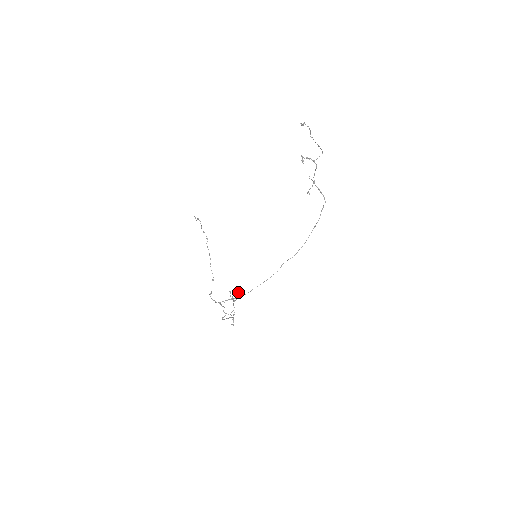
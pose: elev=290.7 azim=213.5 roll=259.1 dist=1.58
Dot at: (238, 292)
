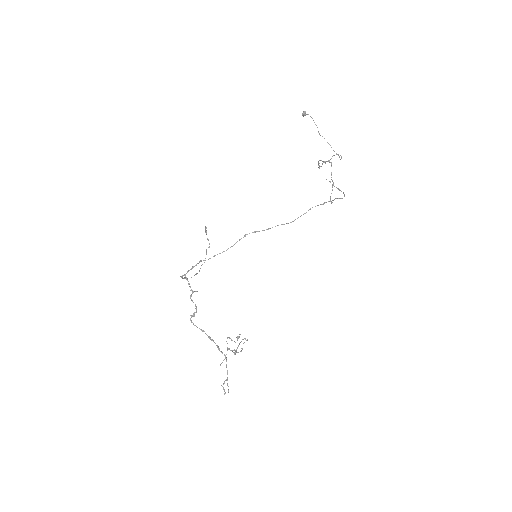
Dot at: (239, 334)
